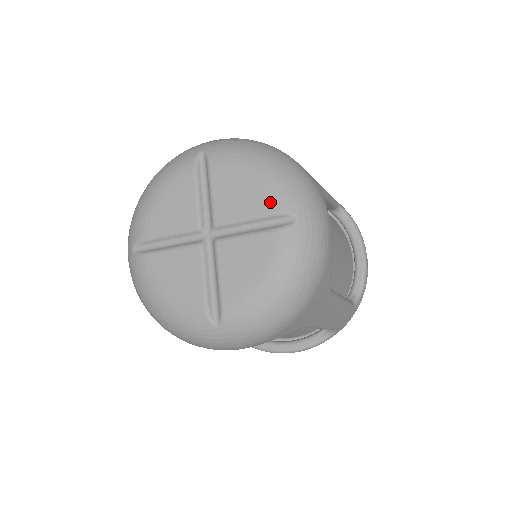
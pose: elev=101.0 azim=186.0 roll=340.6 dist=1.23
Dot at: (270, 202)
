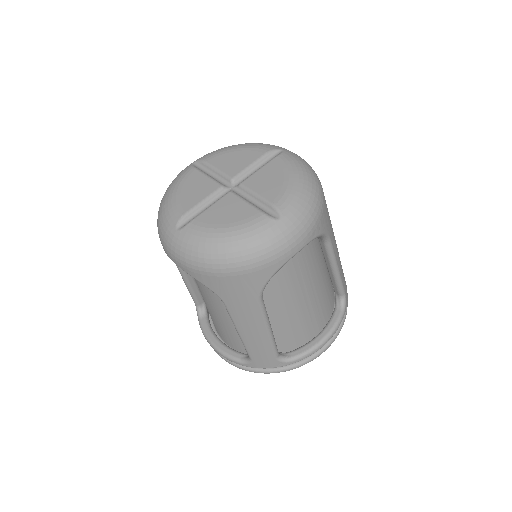
Dot at: (260, 151)
